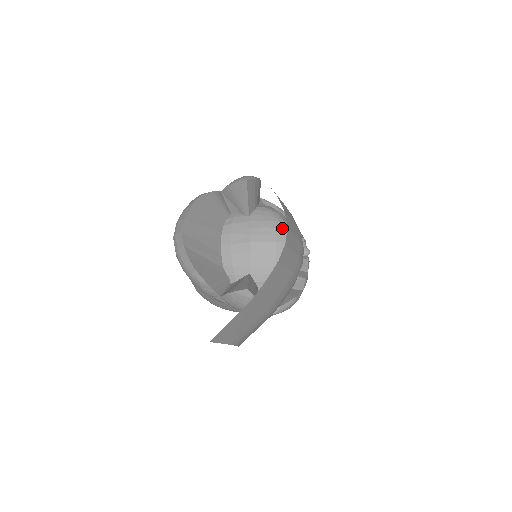
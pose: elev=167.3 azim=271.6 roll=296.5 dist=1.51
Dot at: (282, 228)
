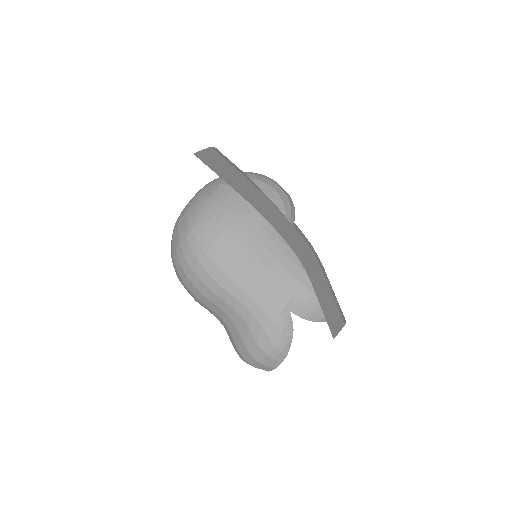
Dot at: occluded
